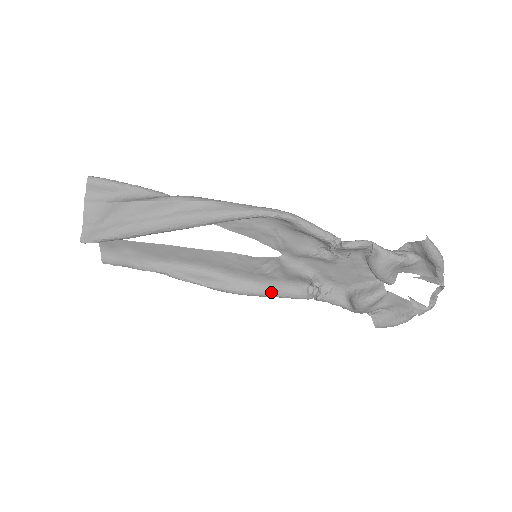
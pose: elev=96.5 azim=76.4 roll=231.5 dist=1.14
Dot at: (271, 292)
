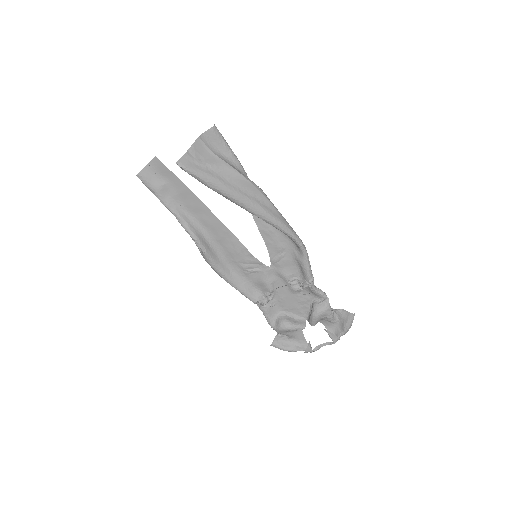
Dot at: (236, 283)
